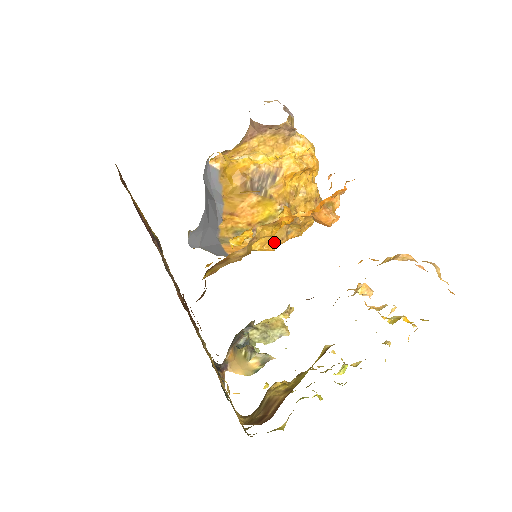
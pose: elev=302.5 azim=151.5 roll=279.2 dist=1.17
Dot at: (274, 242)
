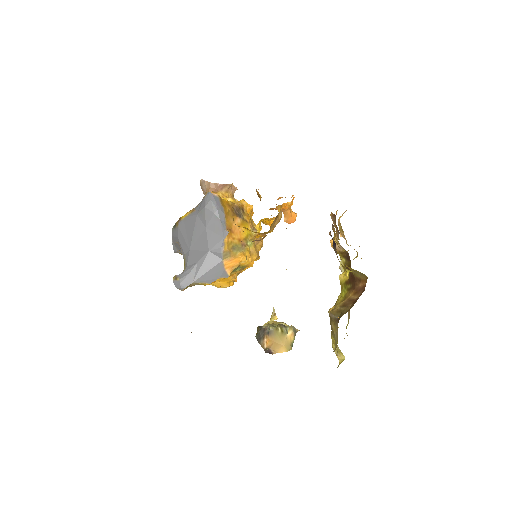
Dot at: (253, 256)
